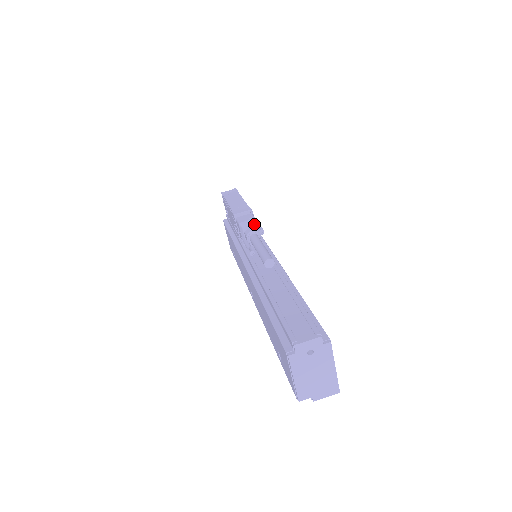
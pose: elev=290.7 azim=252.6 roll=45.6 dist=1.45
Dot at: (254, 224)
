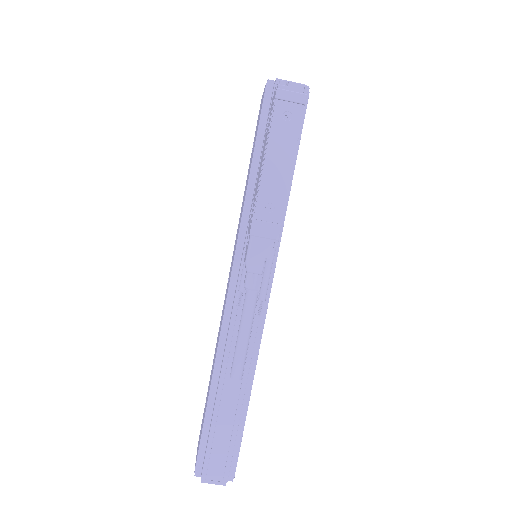
Dot at: (262, 284)
